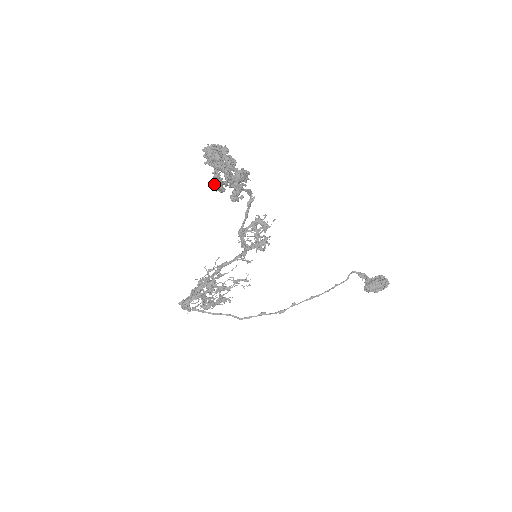
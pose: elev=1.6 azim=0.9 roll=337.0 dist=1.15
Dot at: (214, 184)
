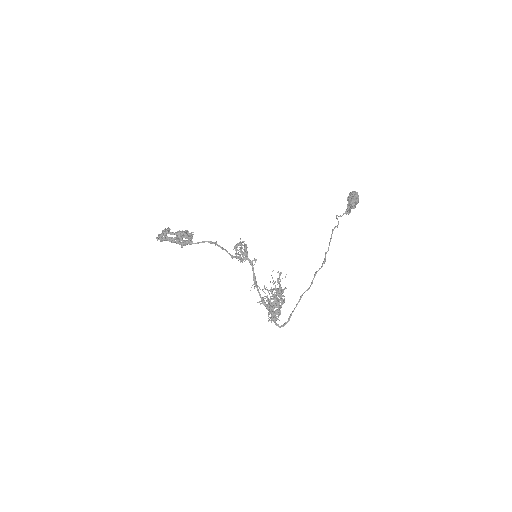
Dot at: occluded
